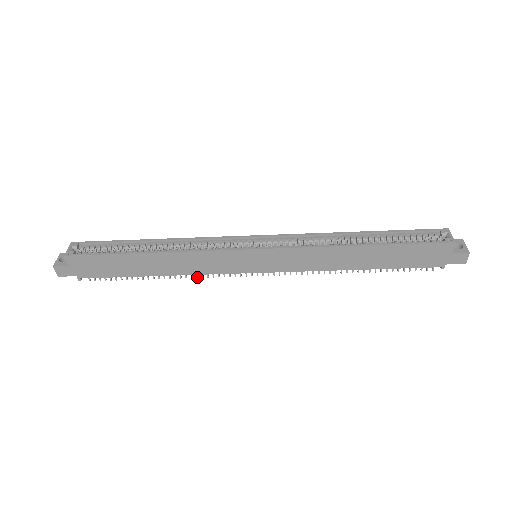
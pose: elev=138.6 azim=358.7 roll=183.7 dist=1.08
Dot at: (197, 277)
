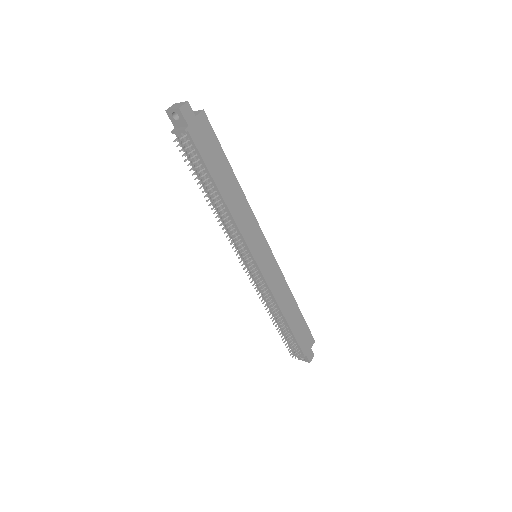
Dot at: (226, 229)
